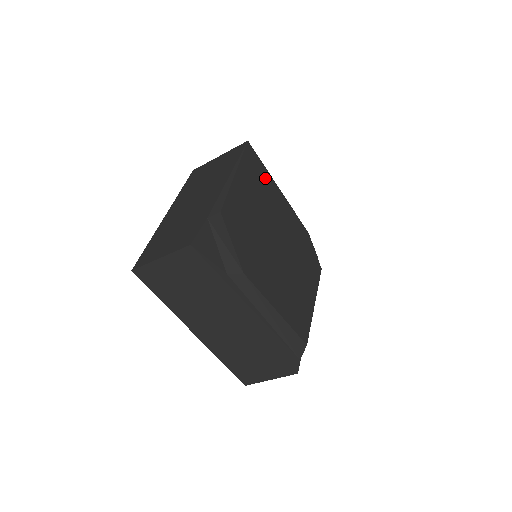
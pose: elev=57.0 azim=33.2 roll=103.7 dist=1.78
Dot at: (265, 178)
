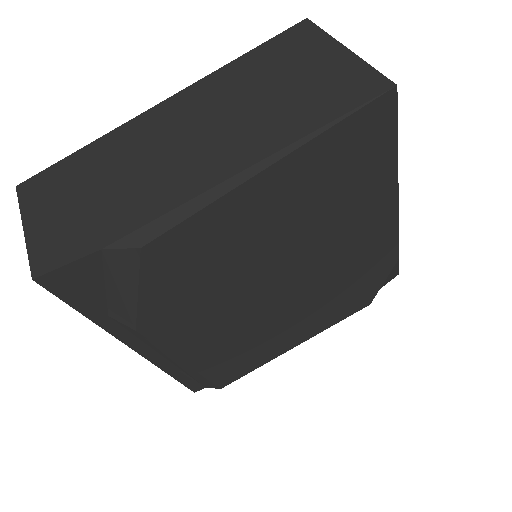
Dot at: (371, 171)
